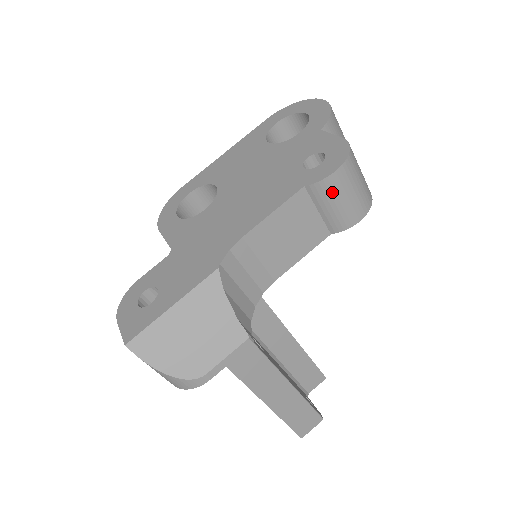
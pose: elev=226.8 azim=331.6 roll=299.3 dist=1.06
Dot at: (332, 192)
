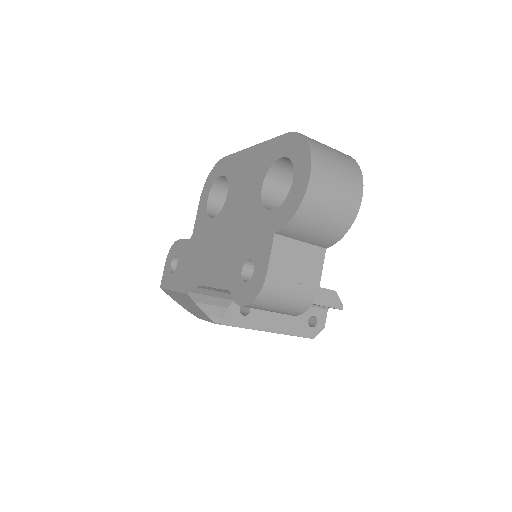
Dot at: occluded
